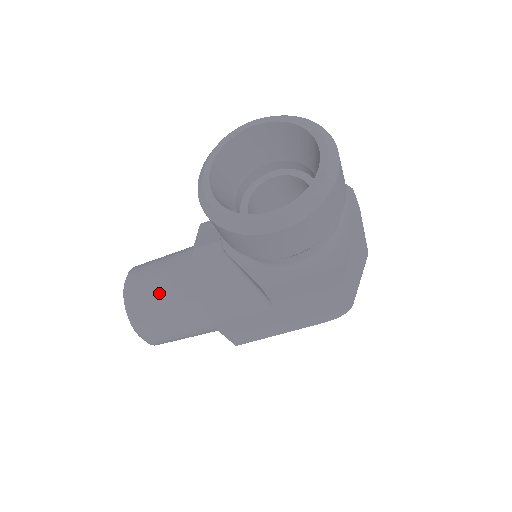
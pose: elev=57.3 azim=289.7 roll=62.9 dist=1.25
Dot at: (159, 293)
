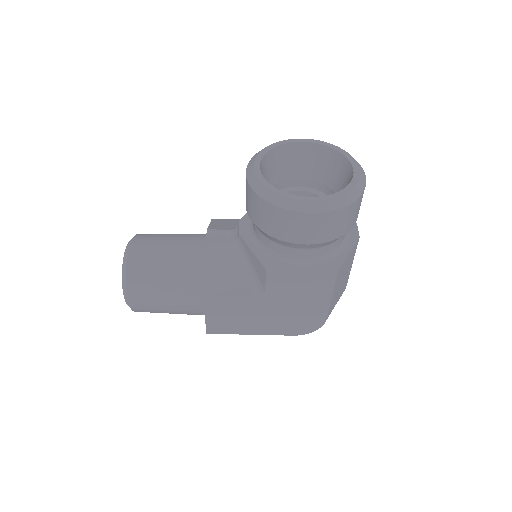
Dot at: (162, 257)
